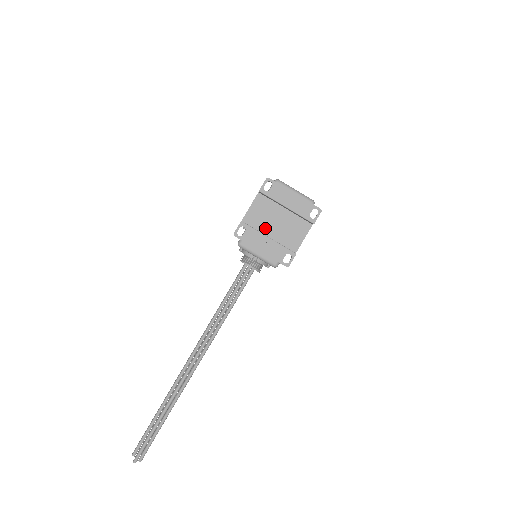
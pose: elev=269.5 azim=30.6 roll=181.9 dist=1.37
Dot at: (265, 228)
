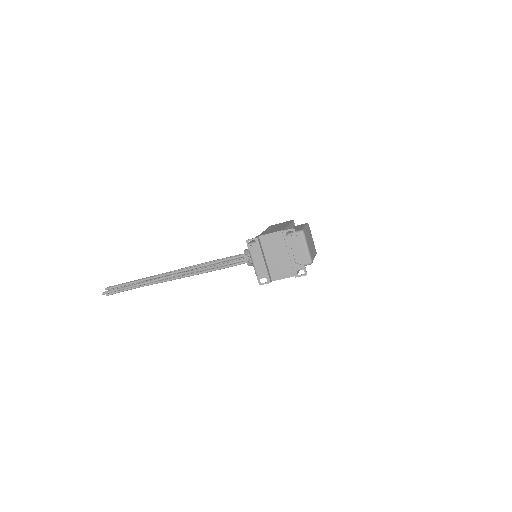
Dot at: (268, 252)
